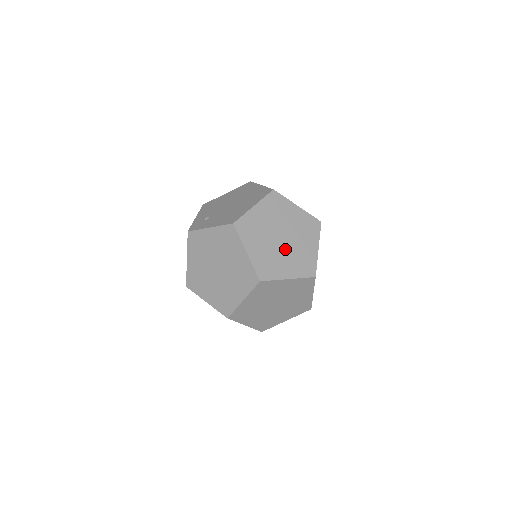
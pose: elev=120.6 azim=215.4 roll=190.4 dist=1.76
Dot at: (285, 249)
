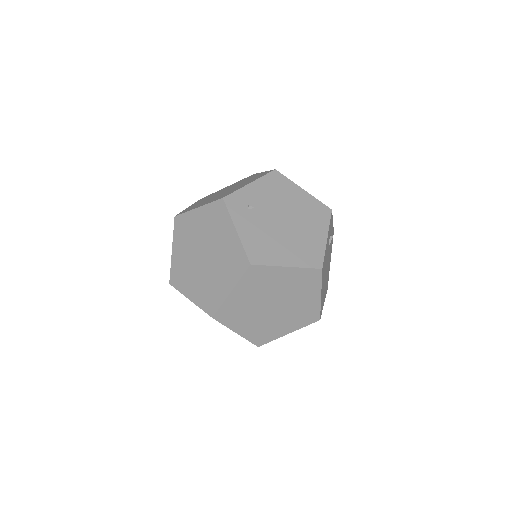
Dot at: (264, 314)
